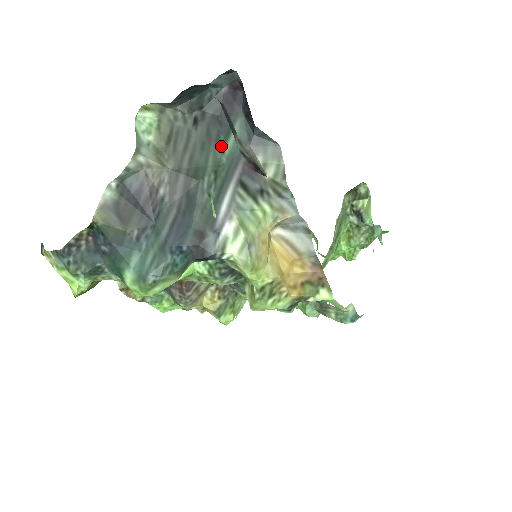
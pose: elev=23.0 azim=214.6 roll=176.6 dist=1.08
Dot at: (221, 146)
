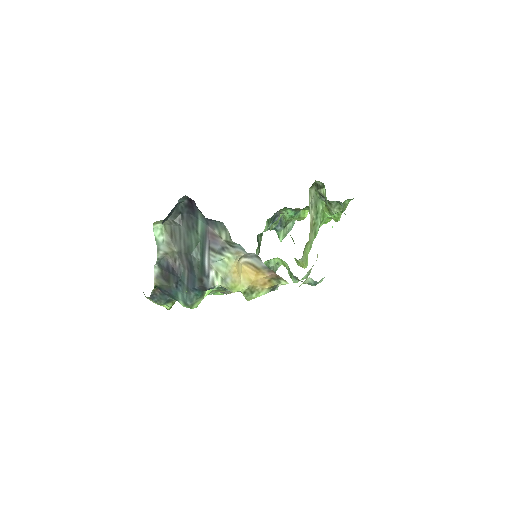
Dot at: (196, 231)
